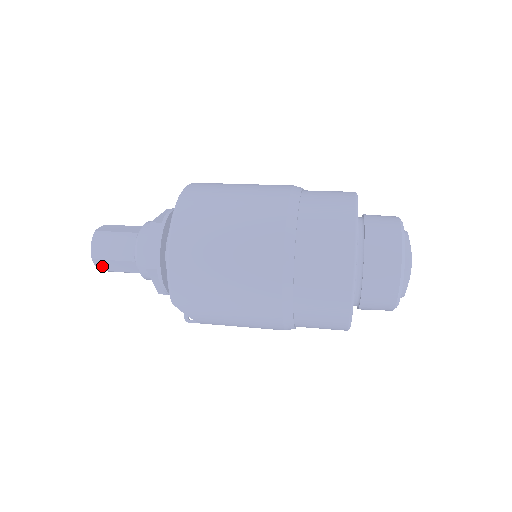
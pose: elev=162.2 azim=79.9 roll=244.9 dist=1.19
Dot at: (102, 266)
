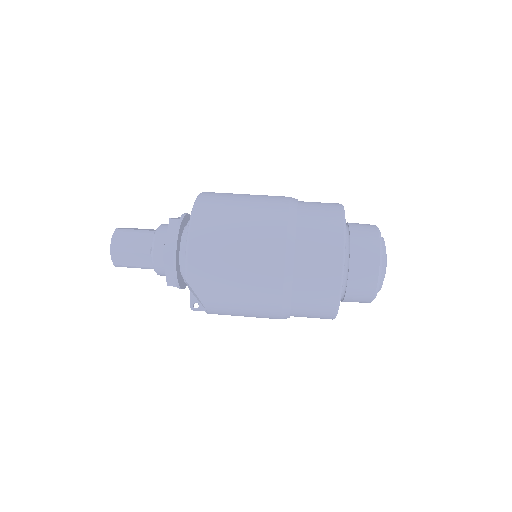
Dot at: (118, 260)
